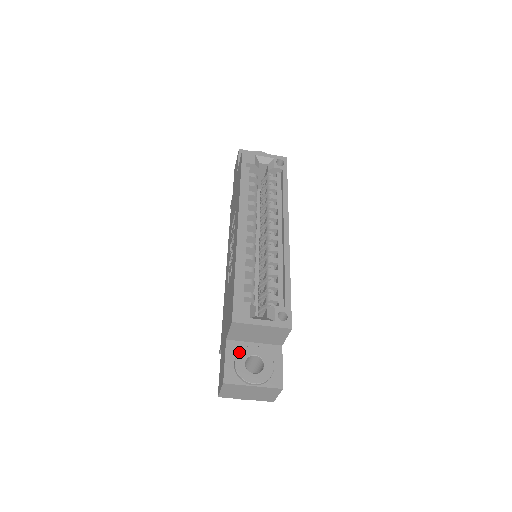
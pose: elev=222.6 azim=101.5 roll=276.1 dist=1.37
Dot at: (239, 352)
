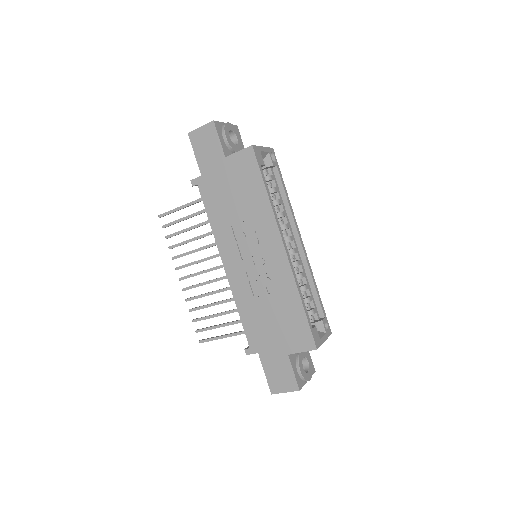
Dot at: (299, 361)
